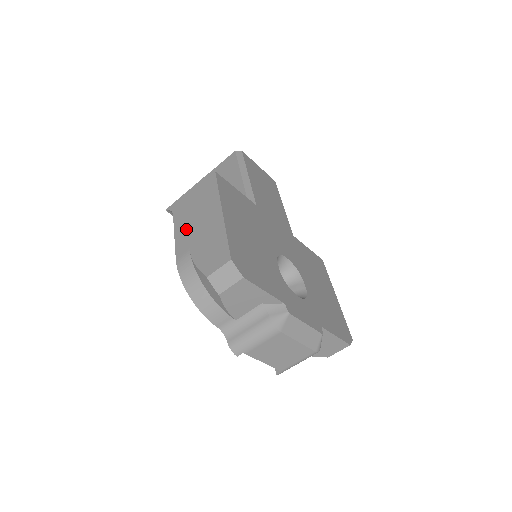
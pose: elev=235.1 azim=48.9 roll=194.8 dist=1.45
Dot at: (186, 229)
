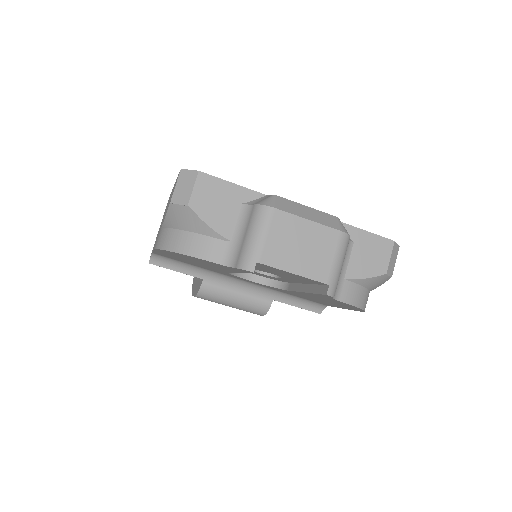
Dot at: occluded
